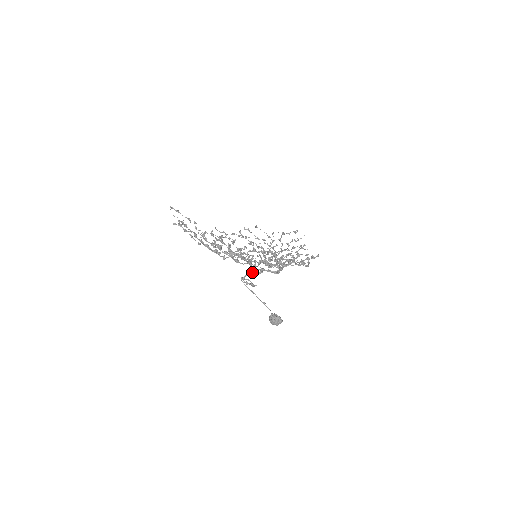
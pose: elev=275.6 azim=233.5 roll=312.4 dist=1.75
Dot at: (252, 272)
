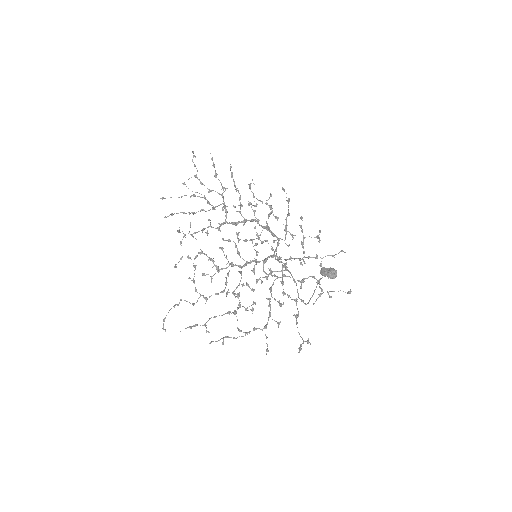
Dot at: (264, 263)
